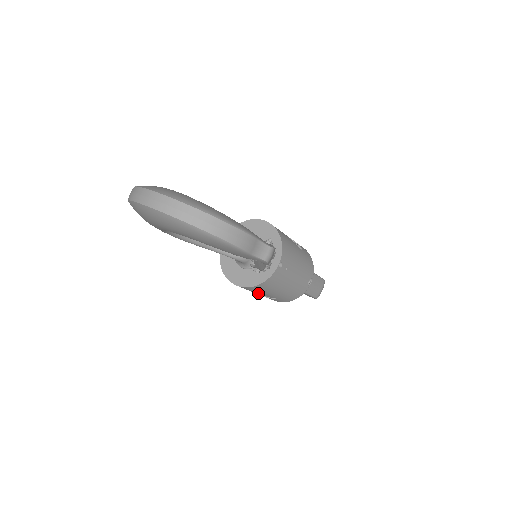
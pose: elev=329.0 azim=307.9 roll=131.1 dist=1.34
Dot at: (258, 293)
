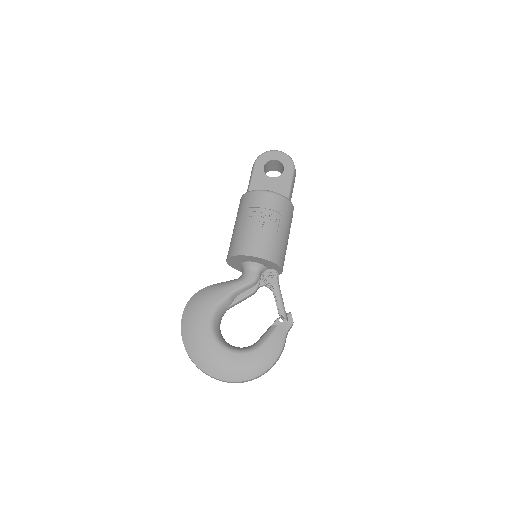
Dot at: occluded
